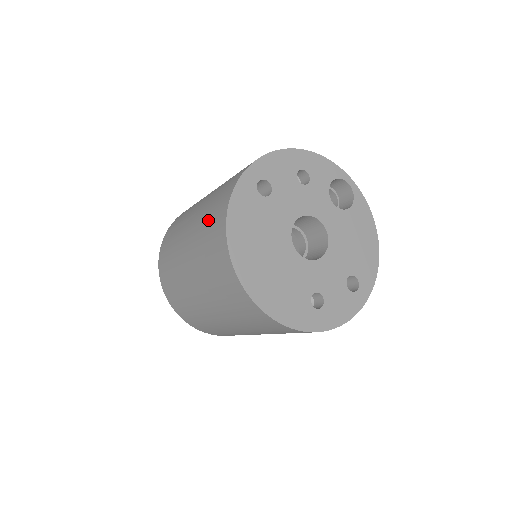
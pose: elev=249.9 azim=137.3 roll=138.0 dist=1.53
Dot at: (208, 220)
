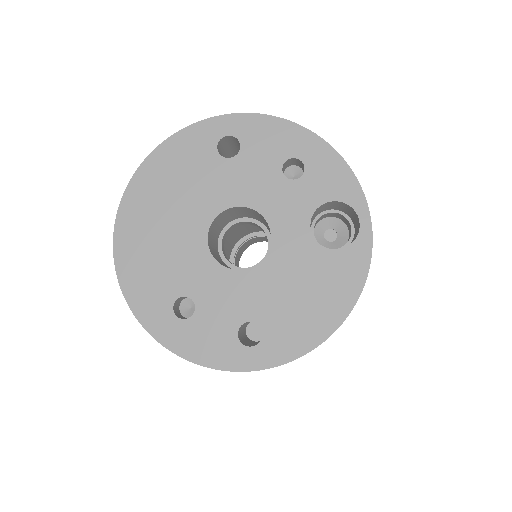
Dot at: occluded
